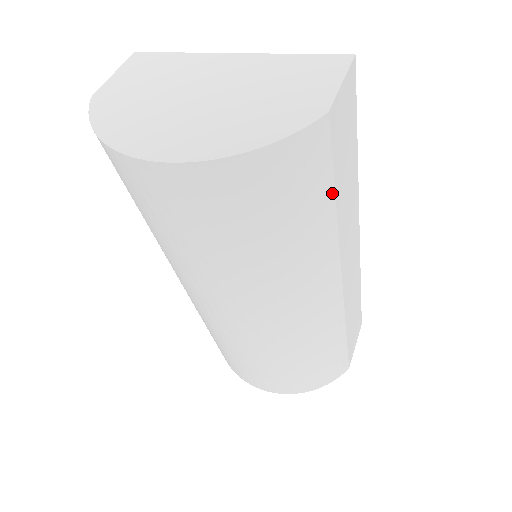
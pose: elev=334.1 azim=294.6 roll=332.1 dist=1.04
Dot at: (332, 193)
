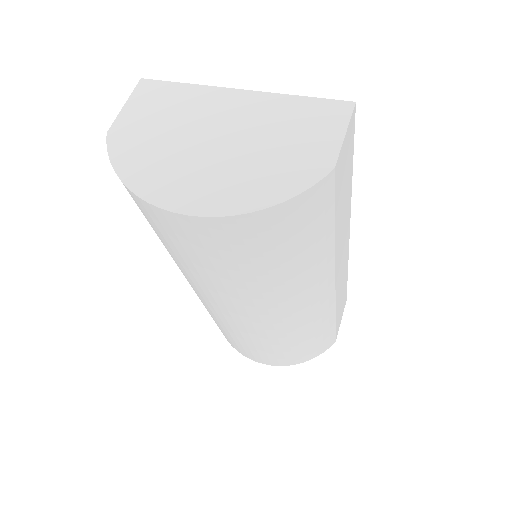
Dot at: (332, 223)
